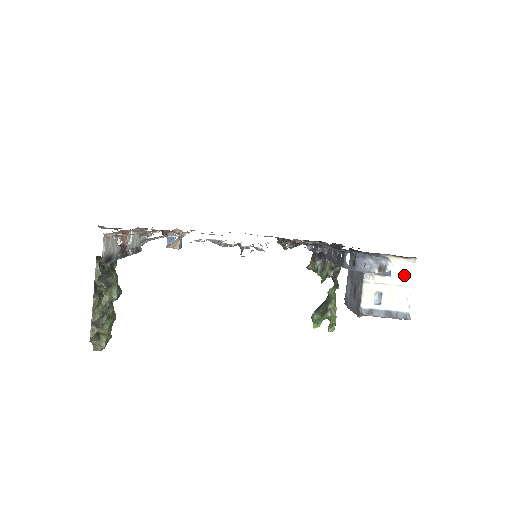
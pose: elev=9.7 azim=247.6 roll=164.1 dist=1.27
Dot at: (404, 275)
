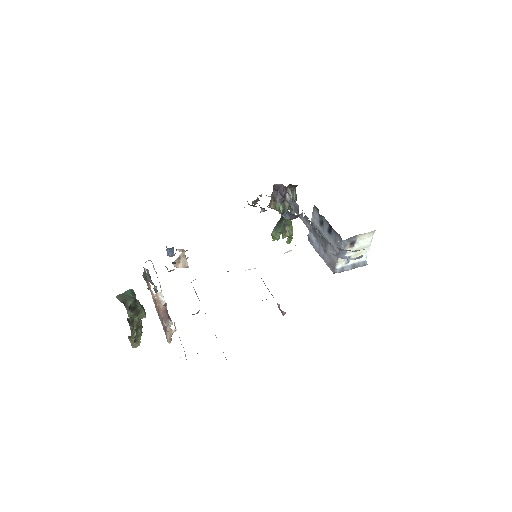
Dot at: (366, 242)
